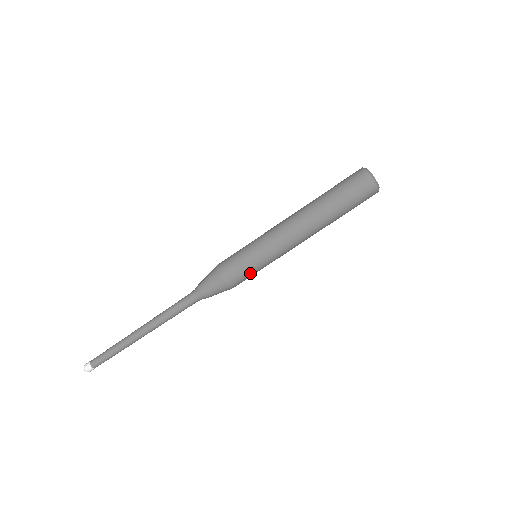
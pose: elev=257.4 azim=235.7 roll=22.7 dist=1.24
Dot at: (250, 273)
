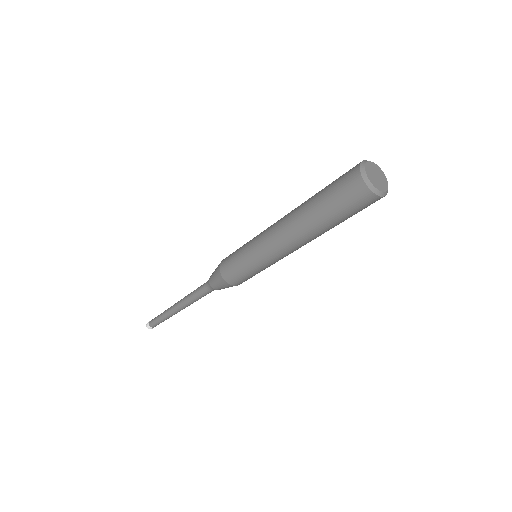
Dot at: occluded
